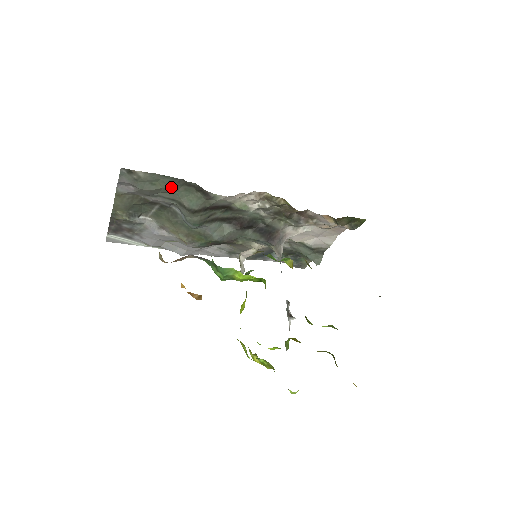
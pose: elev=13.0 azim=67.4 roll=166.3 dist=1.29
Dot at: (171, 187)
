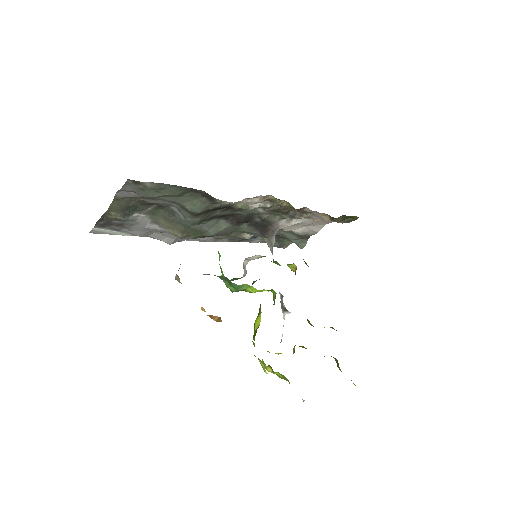
Dot at: (177, 194)
